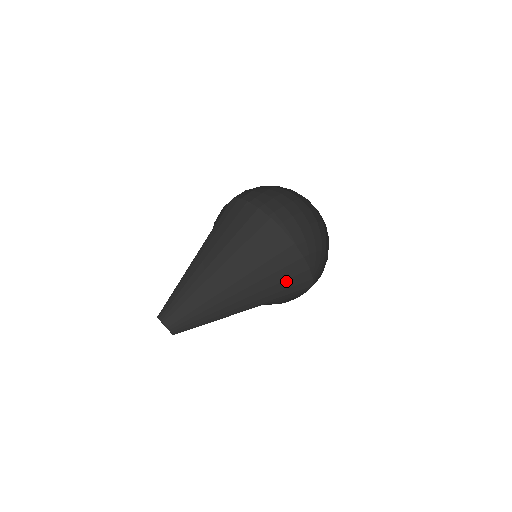
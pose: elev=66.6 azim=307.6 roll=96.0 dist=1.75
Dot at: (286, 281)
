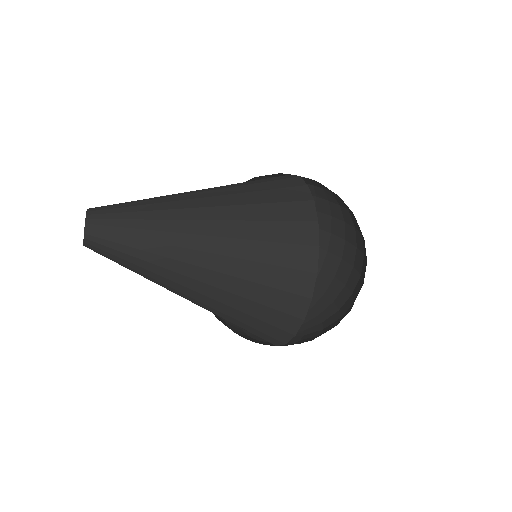
Dot at: (259, 321)
